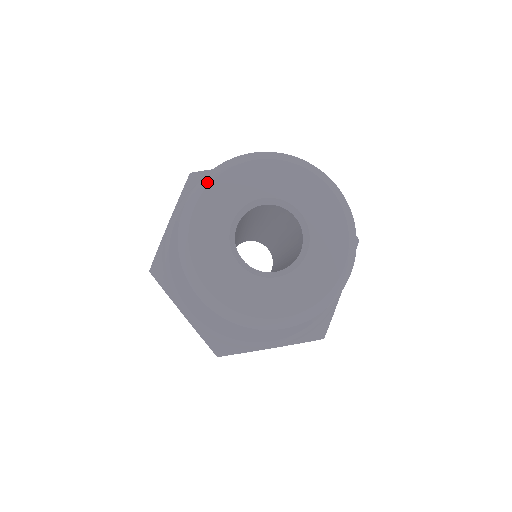
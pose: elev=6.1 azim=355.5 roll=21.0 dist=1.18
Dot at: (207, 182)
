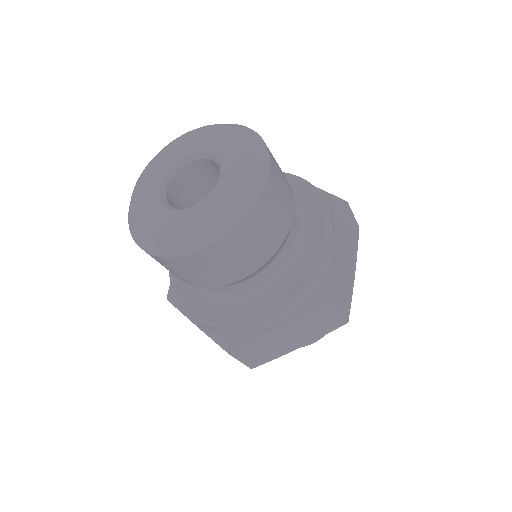
Dot at: (145, 169)
